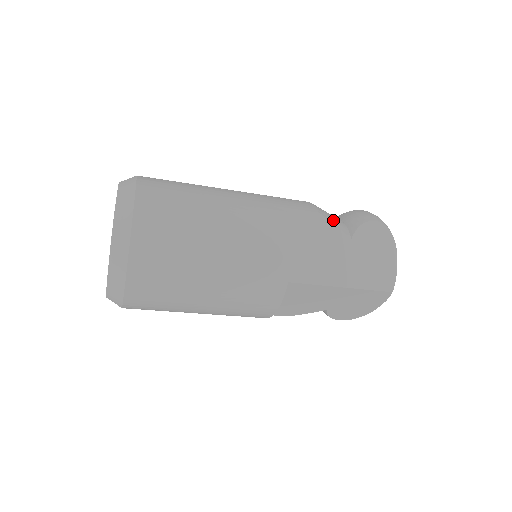
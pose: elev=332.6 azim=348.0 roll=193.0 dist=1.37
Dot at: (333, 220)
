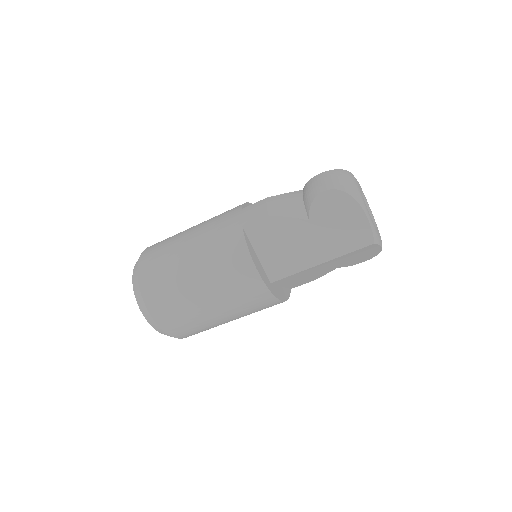
Dot at: (286, 211)
